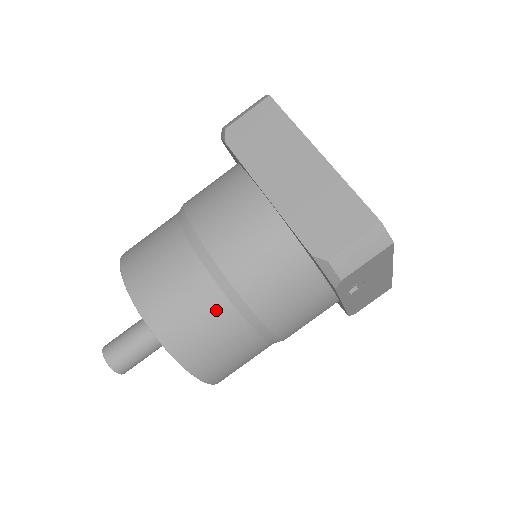
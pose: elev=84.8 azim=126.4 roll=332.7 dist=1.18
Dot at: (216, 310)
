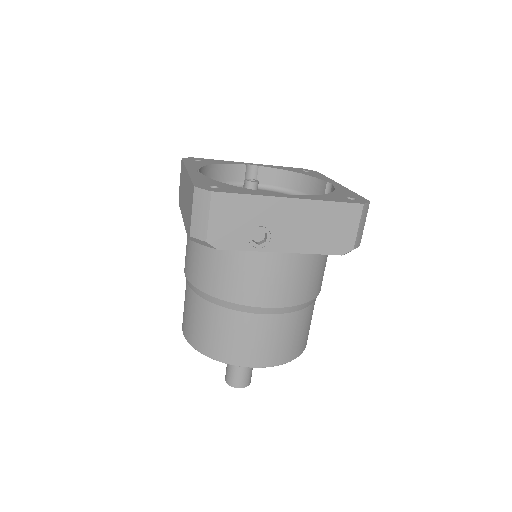
Dot at: (203, 310)
